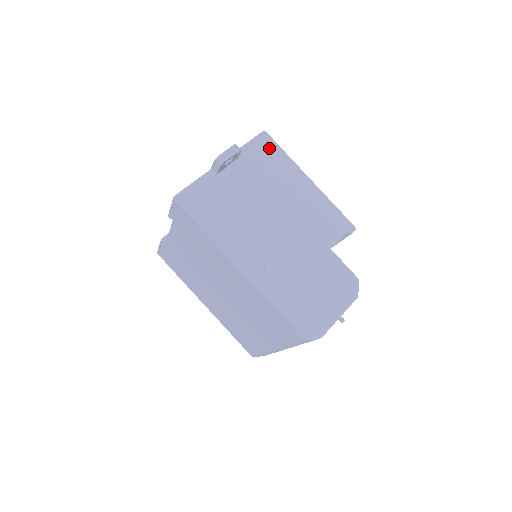
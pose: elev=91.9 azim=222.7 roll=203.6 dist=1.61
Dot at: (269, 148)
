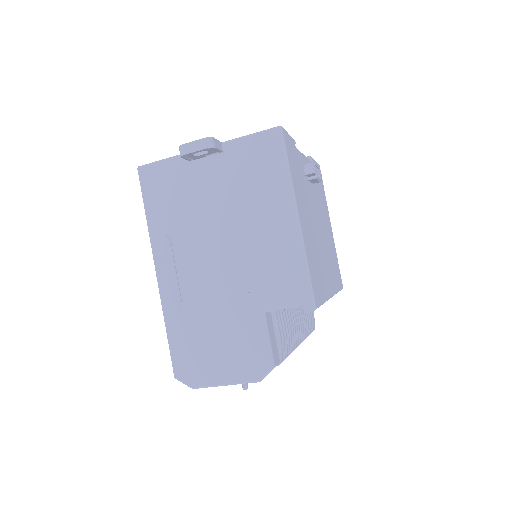
Dot at: (270, 153)
